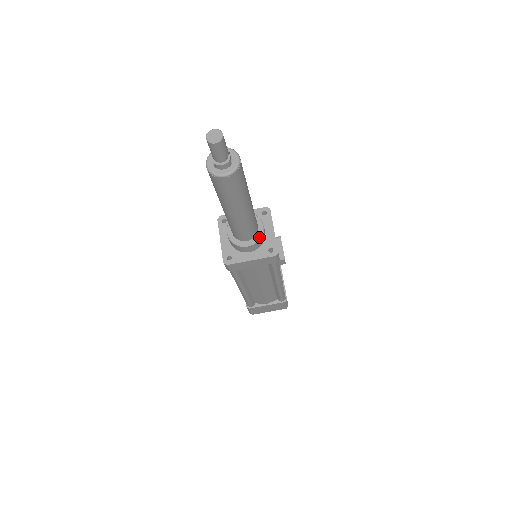
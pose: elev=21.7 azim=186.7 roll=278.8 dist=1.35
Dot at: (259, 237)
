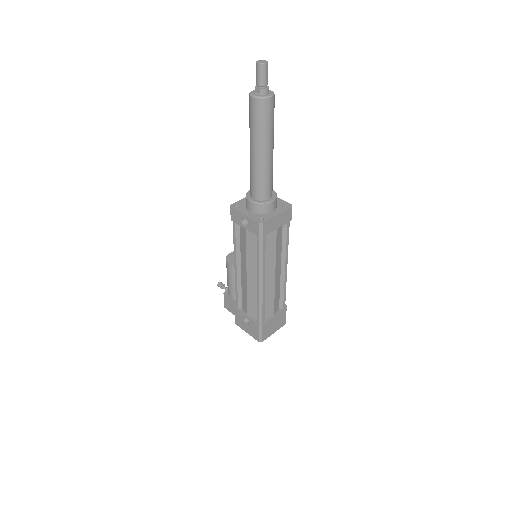
Dot at: (275, 194)
